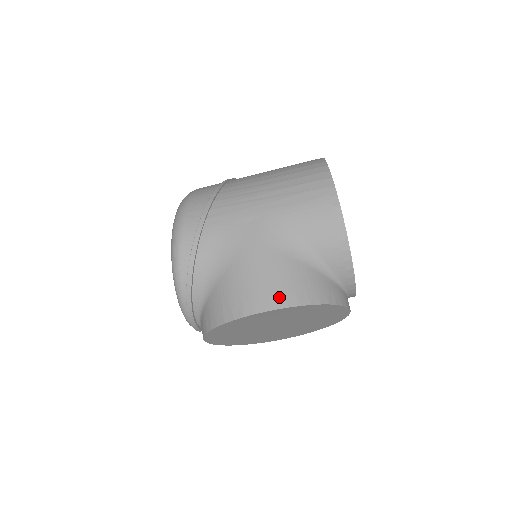
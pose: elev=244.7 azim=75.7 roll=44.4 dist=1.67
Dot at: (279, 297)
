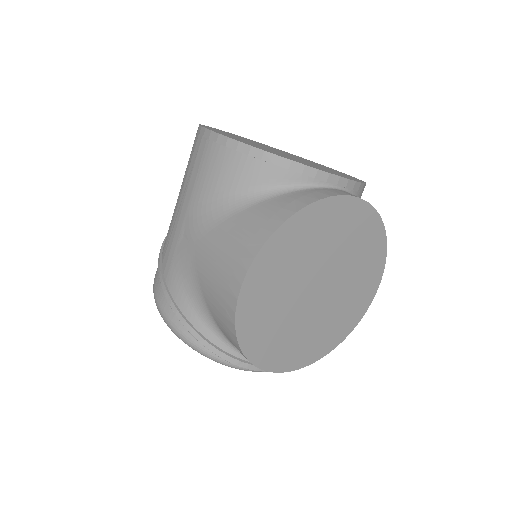
Dot at: (241, 260)
